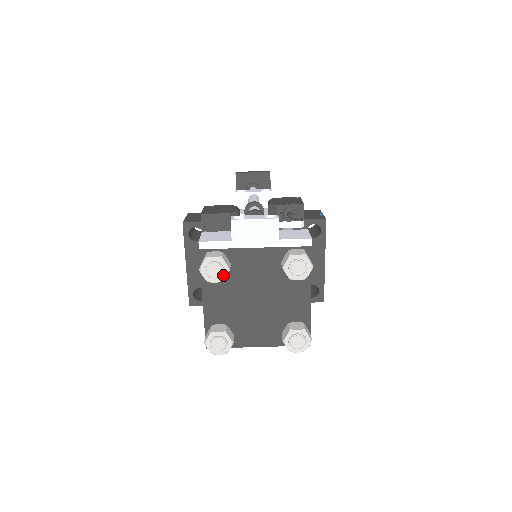
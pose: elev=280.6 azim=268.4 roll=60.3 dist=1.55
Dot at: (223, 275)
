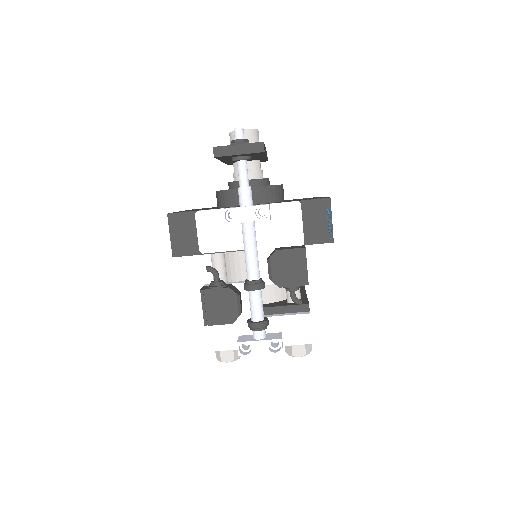
Dot at: occluded
